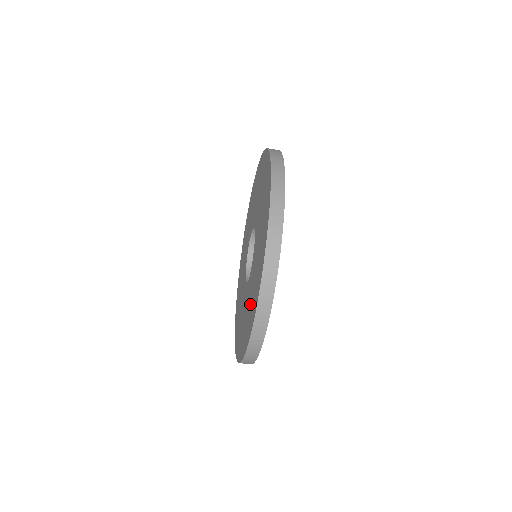
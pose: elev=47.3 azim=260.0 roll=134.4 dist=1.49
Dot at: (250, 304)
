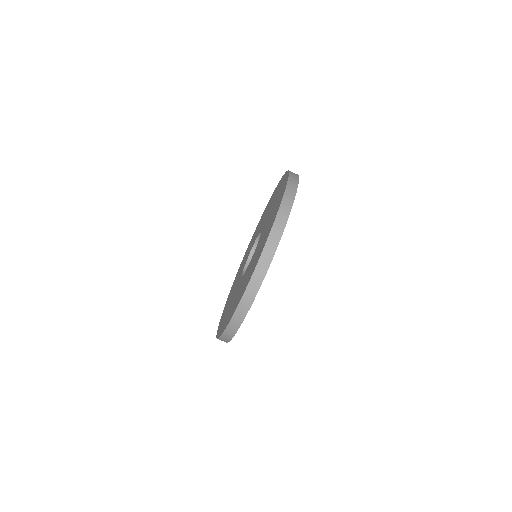
Dot at: (235, 301)
